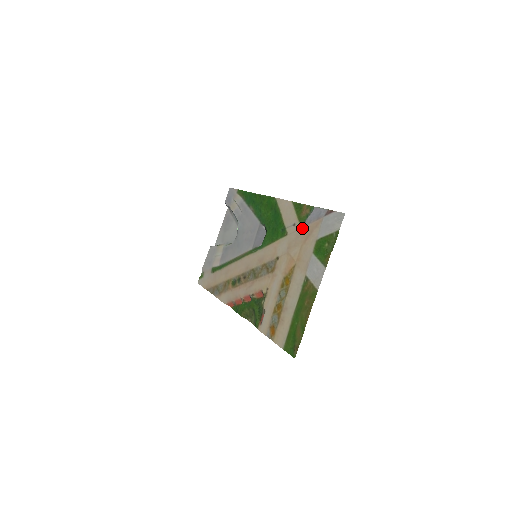
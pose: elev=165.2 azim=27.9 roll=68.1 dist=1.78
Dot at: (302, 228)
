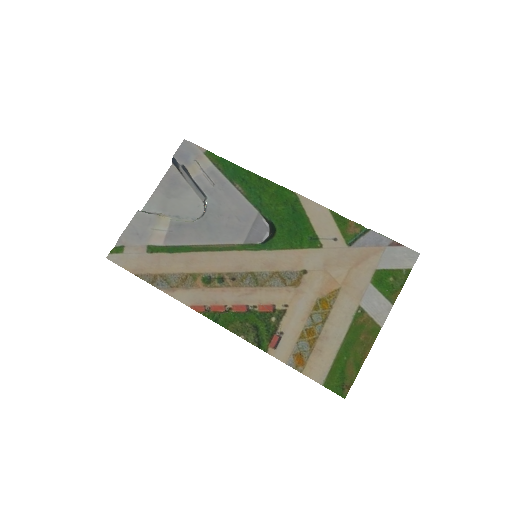
Dot at: (350, 248)
